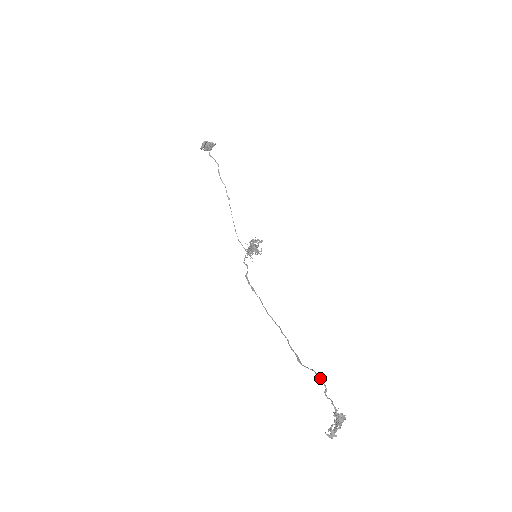
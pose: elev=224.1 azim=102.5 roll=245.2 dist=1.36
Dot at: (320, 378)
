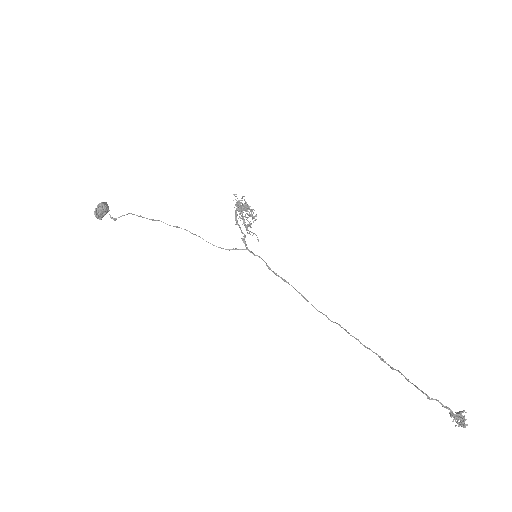
Dot at: occluded
